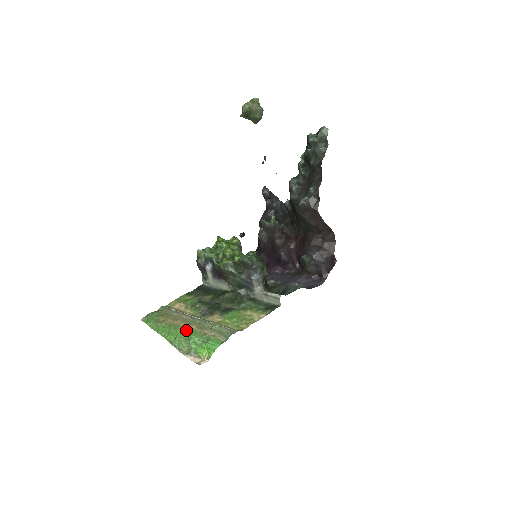
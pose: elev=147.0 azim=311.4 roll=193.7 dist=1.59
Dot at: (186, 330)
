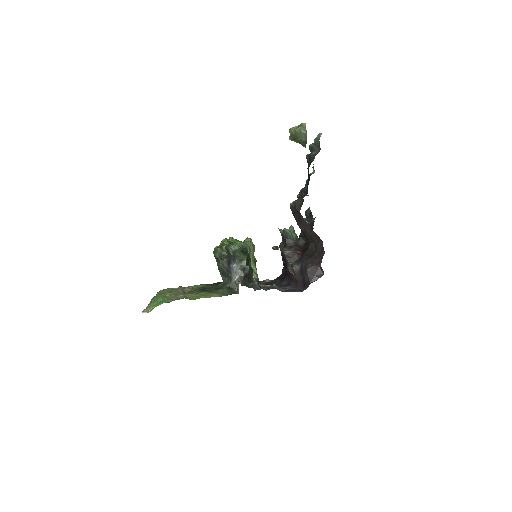
Dot at: occluded
